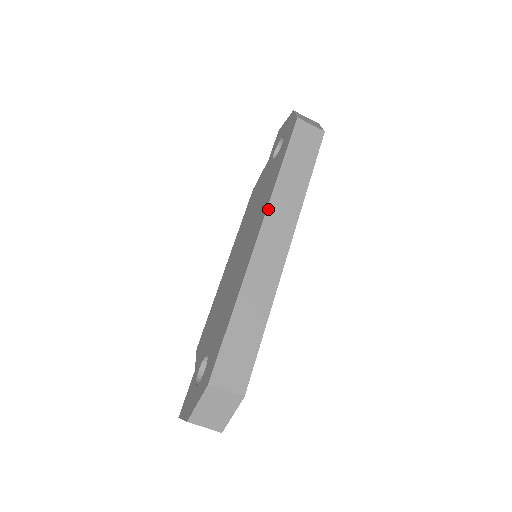
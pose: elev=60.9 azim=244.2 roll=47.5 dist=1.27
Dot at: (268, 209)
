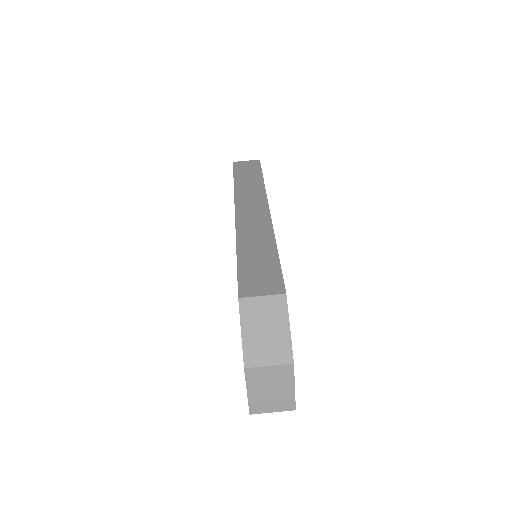
Dot at: (235, 198)
